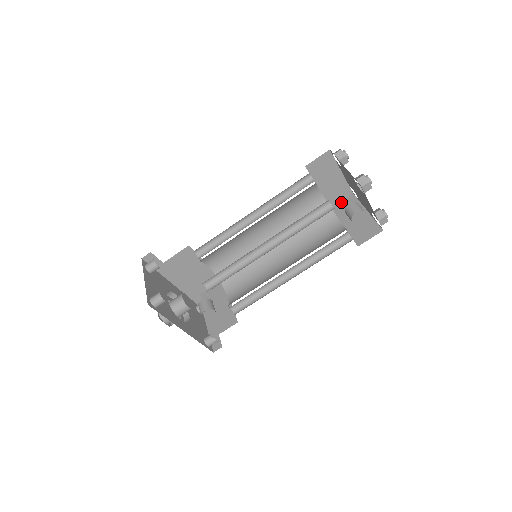
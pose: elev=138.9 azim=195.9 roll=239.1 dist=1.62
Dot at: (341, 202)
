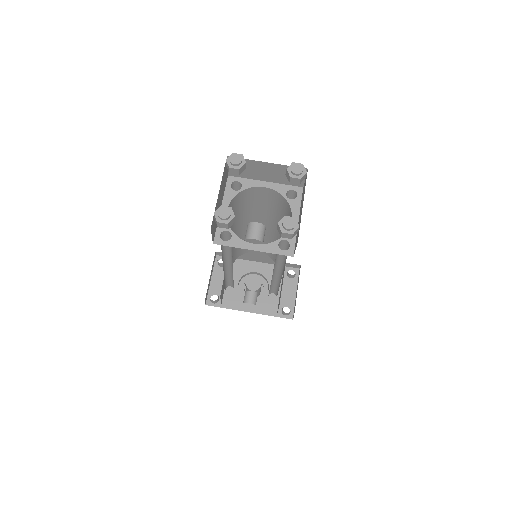
Dot at: occluded
